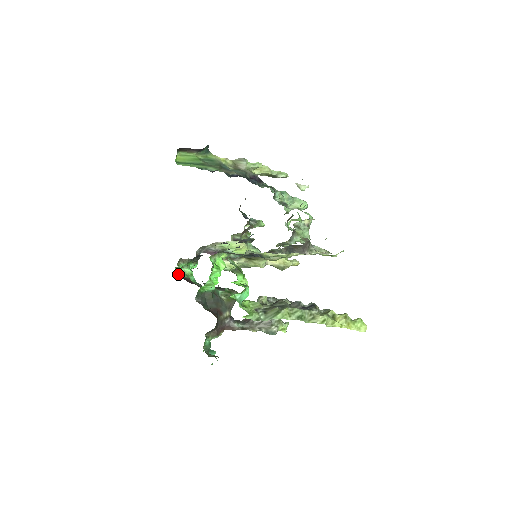
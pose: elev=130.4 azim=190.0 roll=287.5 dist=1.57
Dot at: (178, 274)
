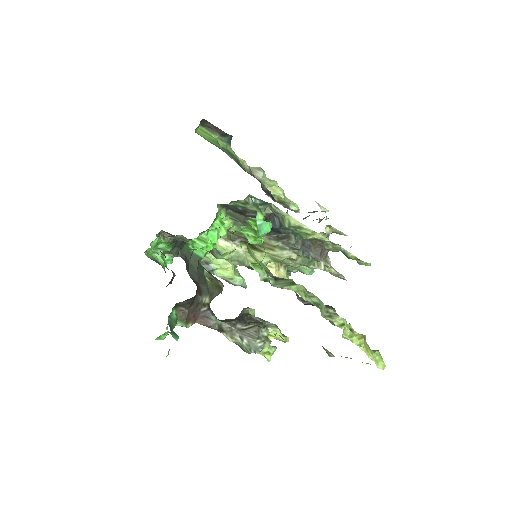
Dot at: (153, 247)
